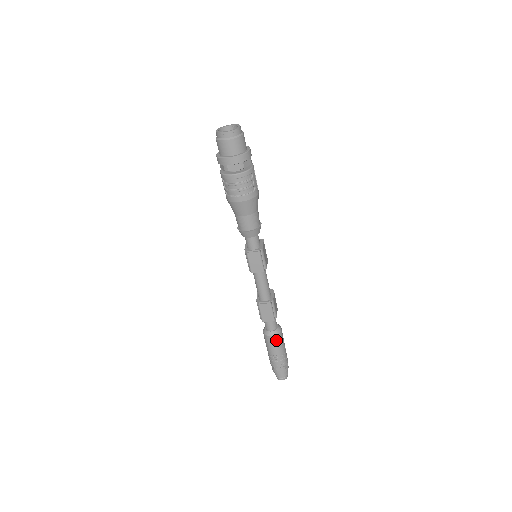
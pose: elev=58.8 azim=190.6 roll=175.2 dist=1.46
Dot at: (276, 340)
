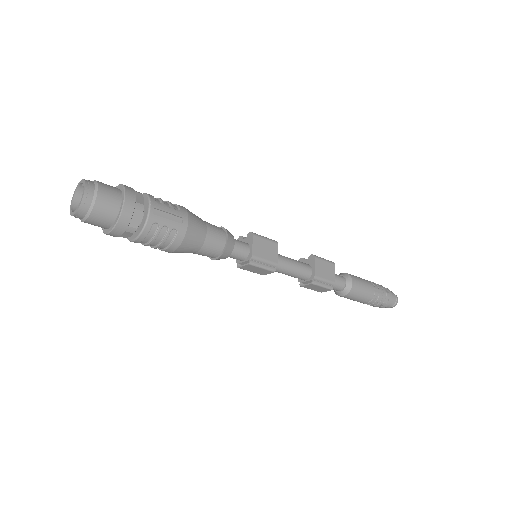
Dot at: (351, 296)
